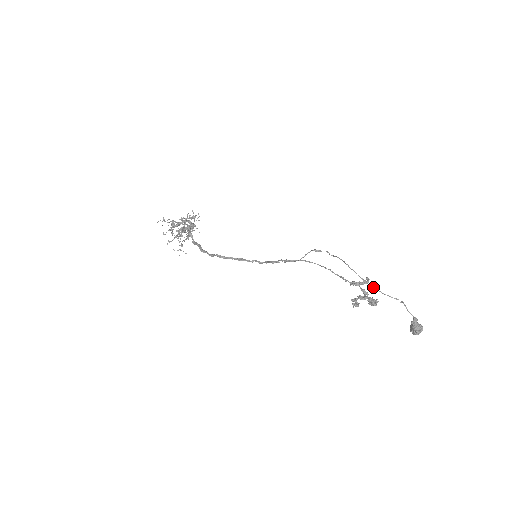
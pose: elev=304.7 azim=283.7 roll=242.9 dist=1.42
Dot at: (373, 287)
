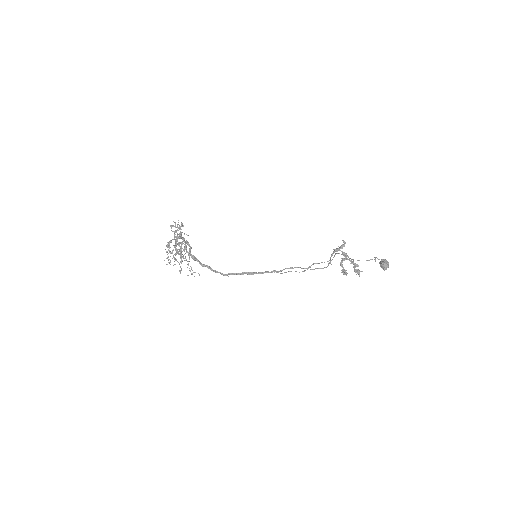
Dot at: occluded
